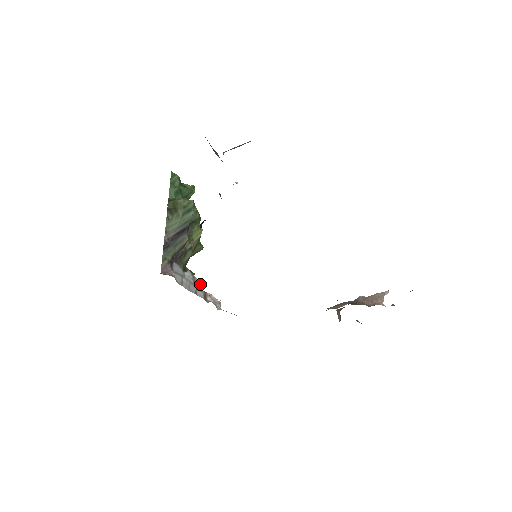
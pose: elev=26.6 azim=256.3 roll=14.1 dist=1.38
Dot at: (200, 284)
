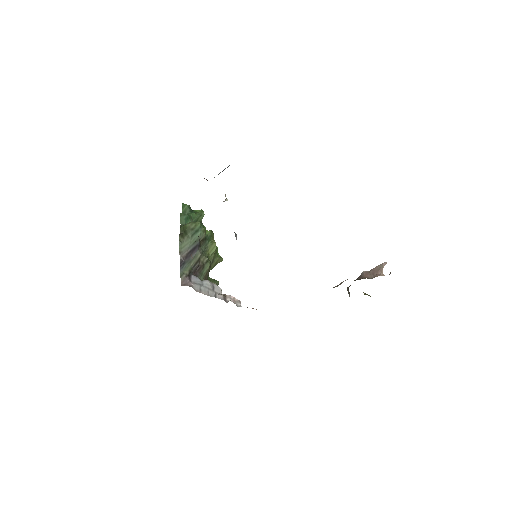
Dot at: (220, 289)
